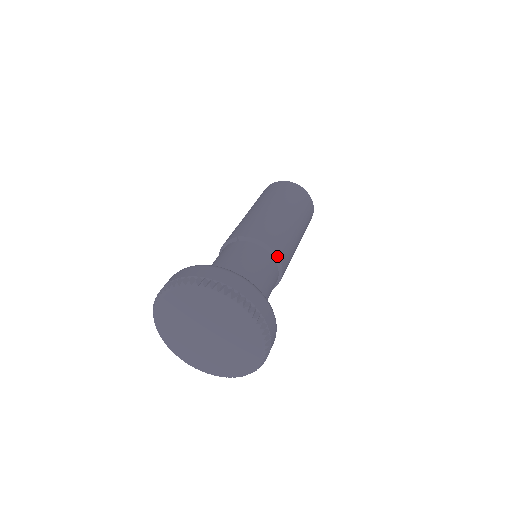
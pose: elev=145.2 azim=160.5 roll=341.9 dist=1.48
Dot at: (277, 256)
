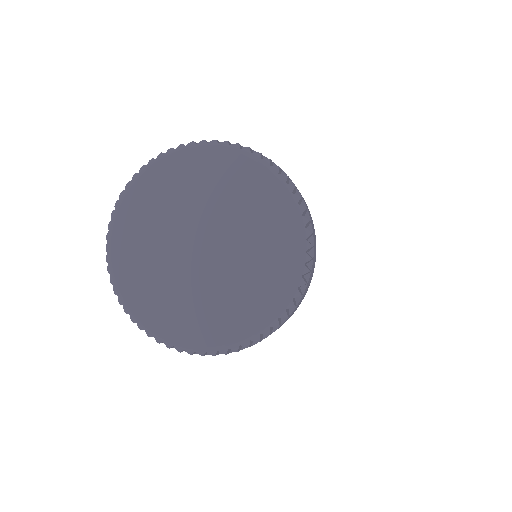
Dot at: occluded
